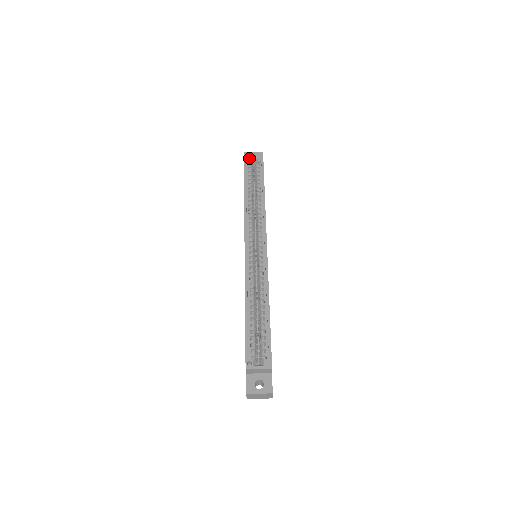
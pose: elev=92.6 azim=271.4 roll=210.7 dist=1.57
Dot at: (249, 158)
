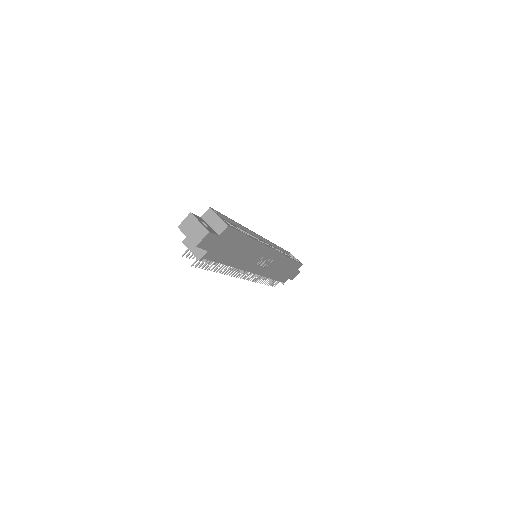
Dot at: occluded
